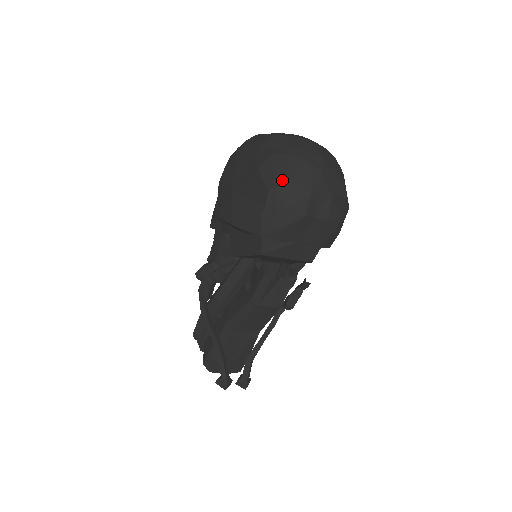
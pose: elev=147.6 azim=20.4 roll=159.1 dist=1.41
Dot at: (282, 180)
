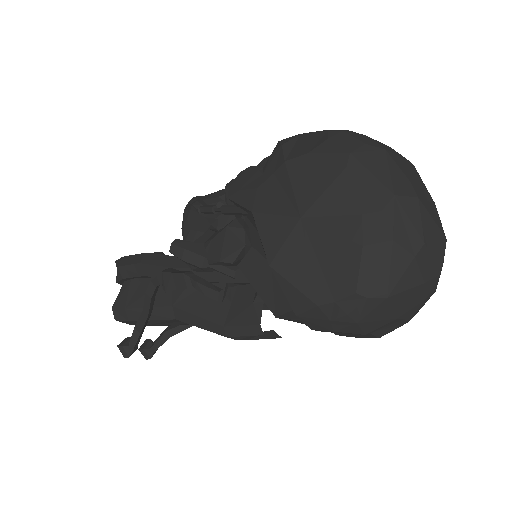
Dot at: (381, 292)
